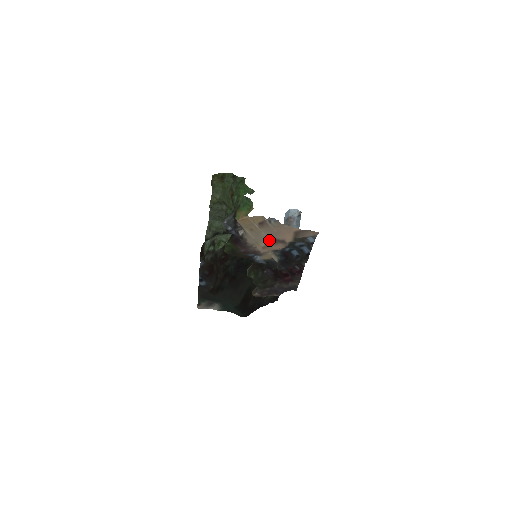
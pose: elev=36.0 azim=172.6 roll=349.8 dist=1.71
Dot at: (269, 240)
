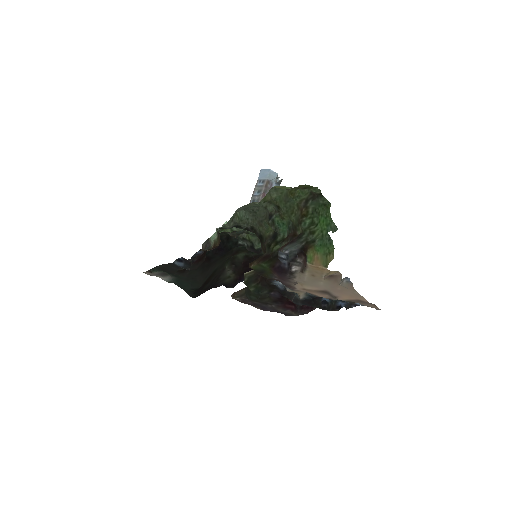
Dot at: (321, 290)
